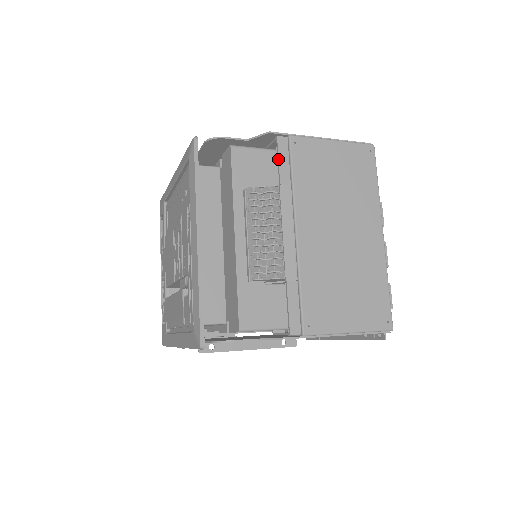
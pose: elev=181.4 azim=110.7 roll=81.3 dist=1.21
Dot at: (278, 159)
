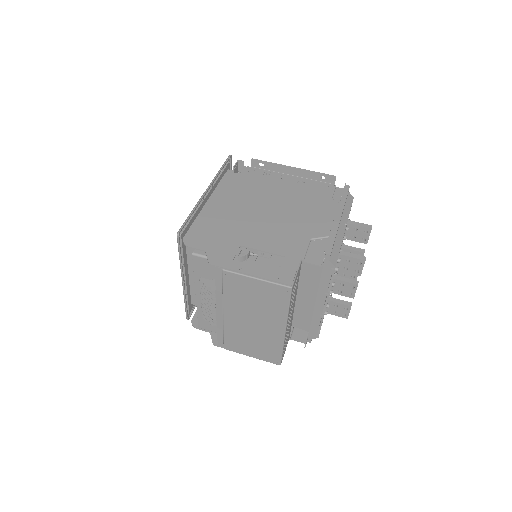
Dot at: (215, 278)
